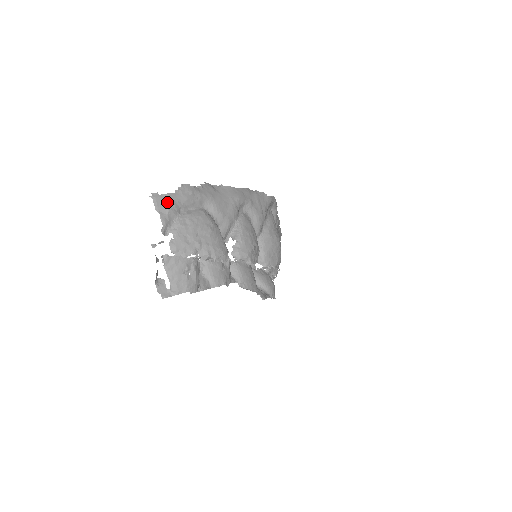
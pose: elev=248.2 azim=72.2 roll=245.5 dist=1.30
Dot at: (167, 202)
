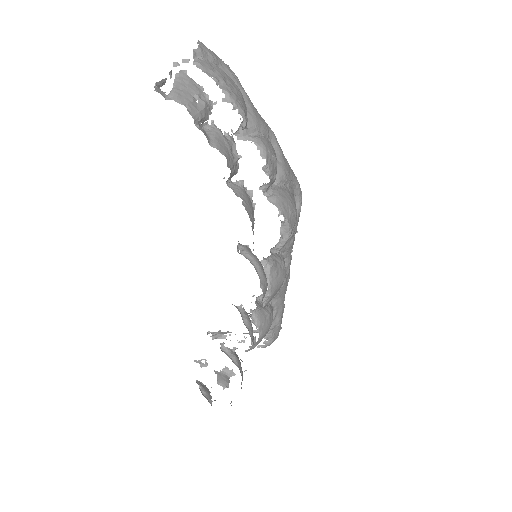
Dot at: (210, 51)
